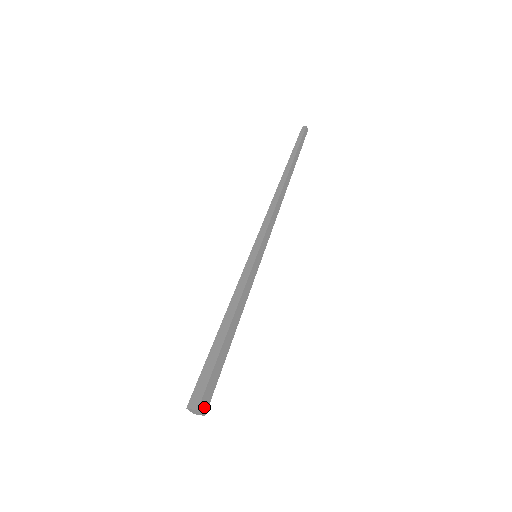
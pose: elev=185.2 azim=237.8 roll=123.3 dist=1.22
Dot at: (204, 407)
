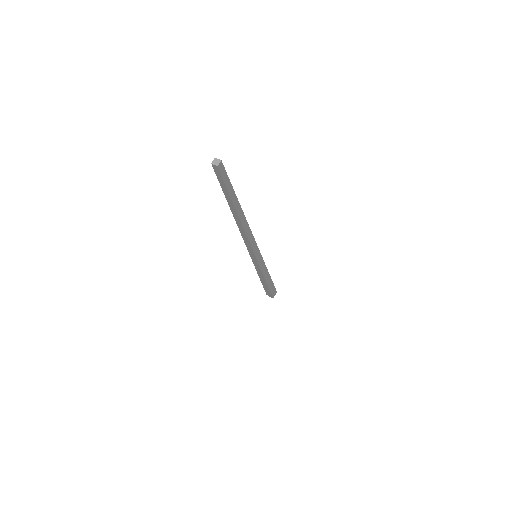
Dot at: (275, 294)
